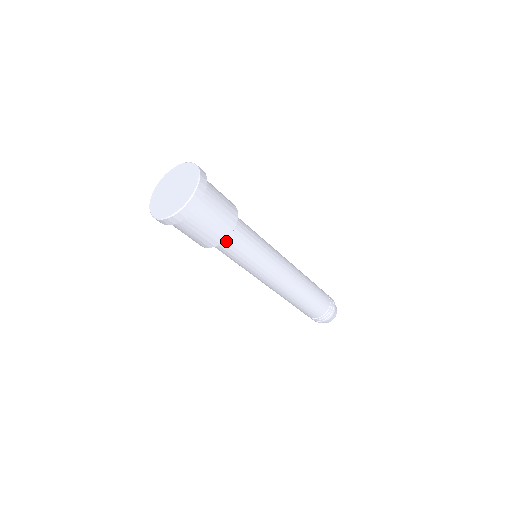
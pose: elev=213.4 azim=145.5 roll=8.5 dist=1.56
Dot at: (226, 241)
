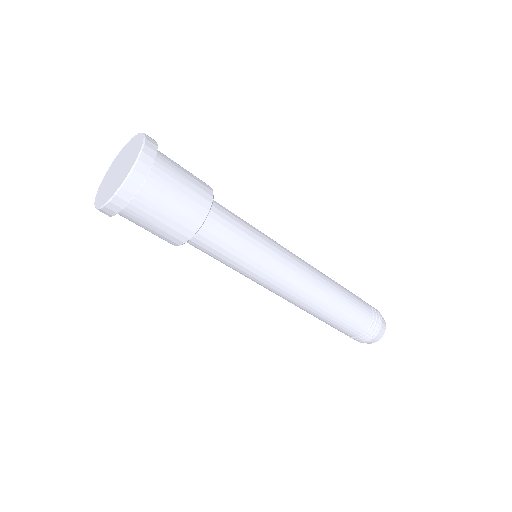
Dot at: (204, 231)
